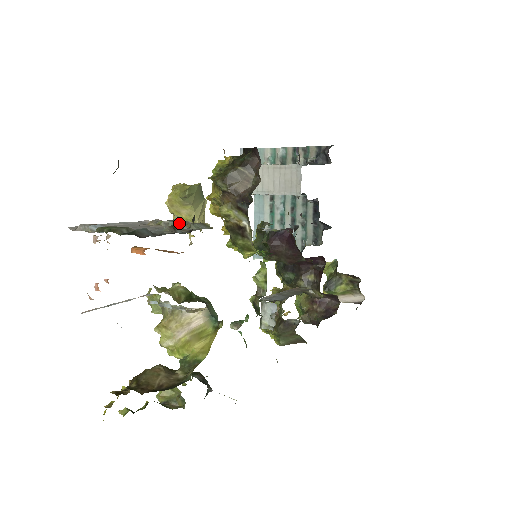
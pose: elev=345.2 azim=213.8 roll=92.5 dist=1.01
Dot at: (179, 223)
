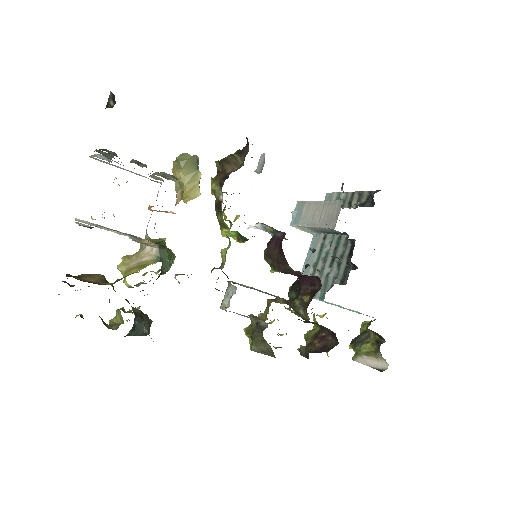
Dot at: occluded
